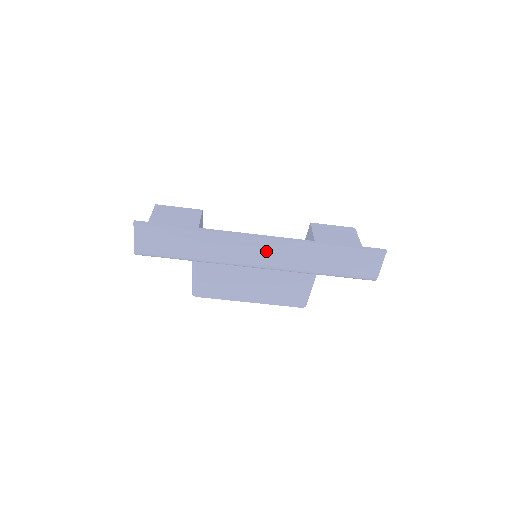
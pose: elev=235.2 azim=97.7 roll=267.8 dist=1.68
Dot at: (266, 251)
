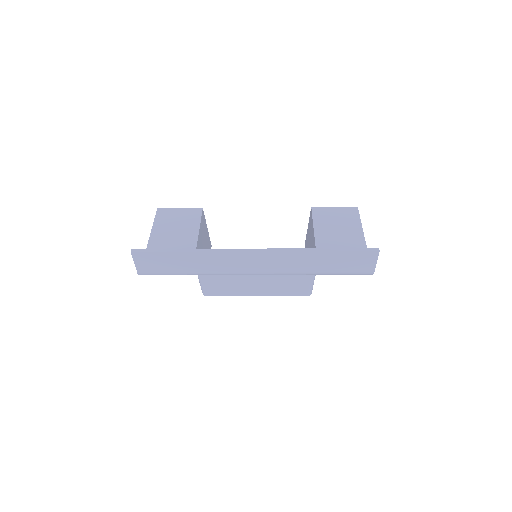
Dot at: (260, 262)
